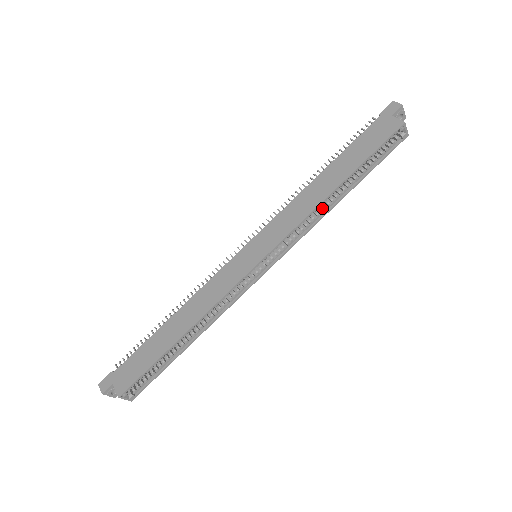
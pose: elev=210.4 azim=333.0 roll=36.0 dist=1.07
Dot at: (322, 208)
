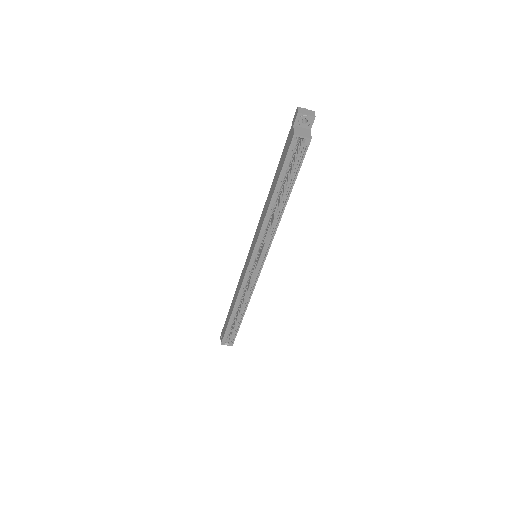
Dot at: (277, 216)
